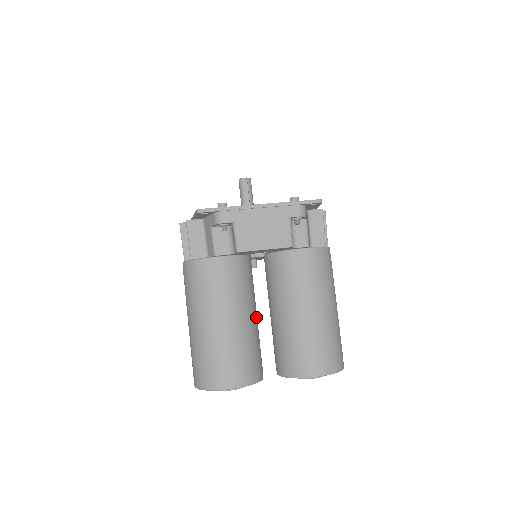
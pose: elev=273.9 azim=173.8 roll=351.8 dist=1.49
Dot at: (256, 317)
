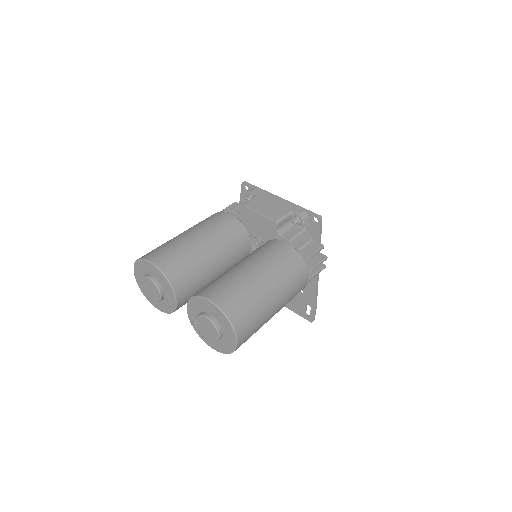
Dot at: (215, 265)
